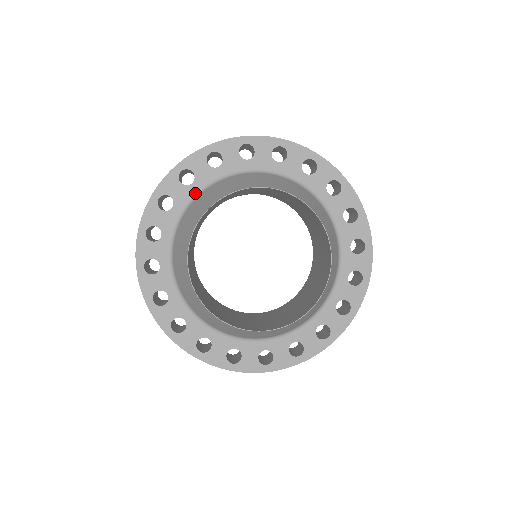
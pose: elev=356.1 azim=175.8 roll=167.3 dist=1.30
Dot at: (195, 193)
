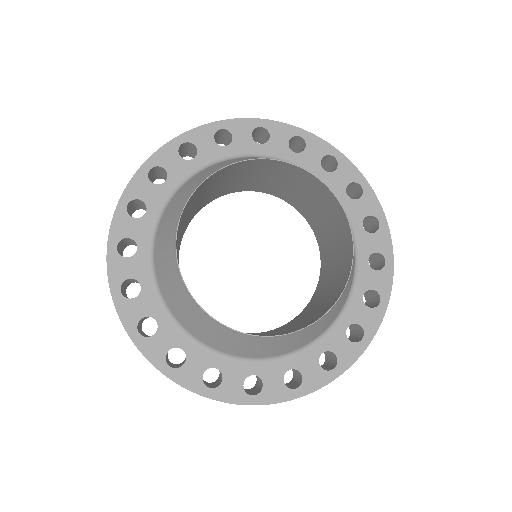
Dot at: (155, 221)
